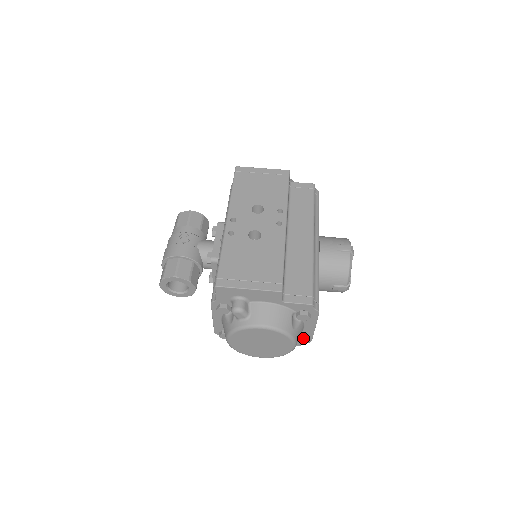
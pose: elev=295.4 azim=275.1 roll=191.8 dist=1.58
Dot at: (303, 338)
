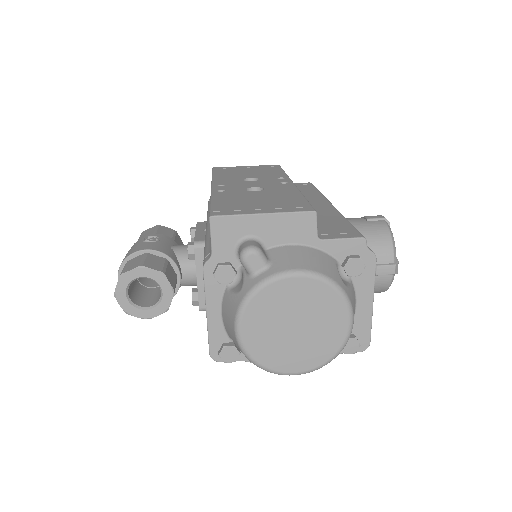
Dot at: (356, 338)
